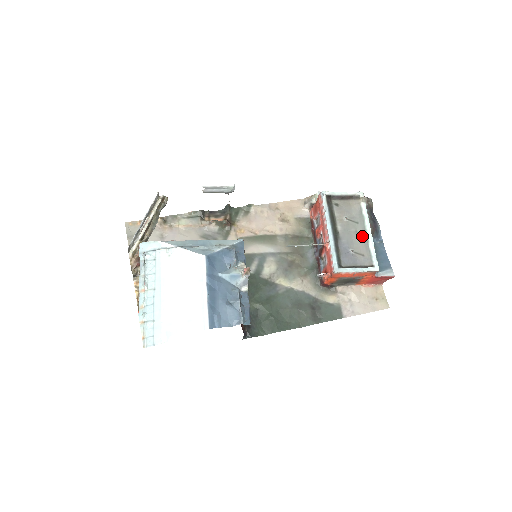
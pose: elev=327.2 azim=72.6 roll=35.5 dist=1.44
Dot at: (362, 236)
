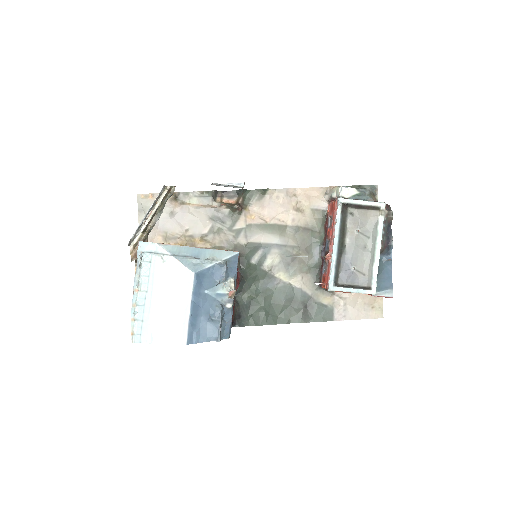
Dot at: (369, 253)
